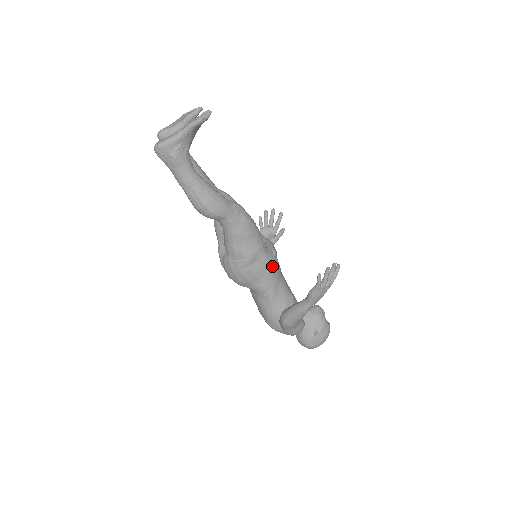
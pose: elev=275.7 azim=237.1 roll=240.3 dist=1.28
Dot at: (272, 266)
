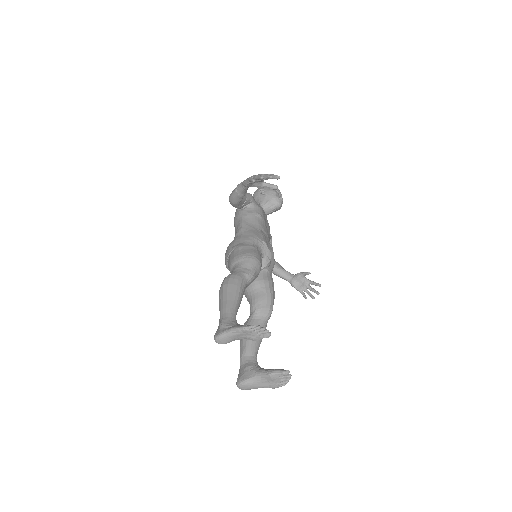
Dot at: occluded
